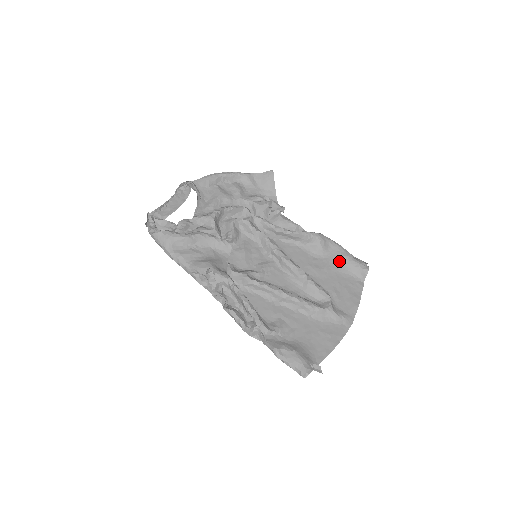
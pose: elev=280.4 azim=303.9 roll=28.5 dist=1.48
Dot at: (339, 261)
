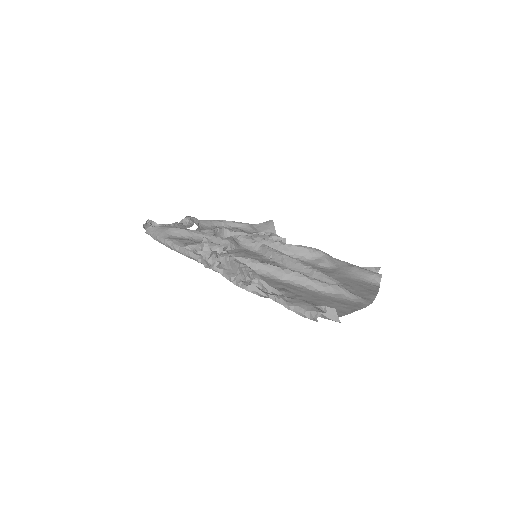
Dot at: (348, 270)
